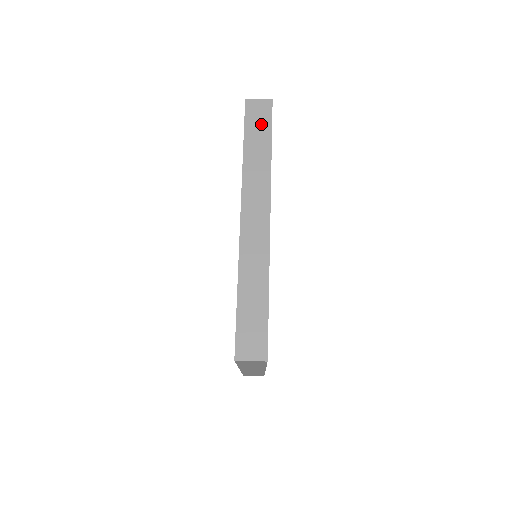
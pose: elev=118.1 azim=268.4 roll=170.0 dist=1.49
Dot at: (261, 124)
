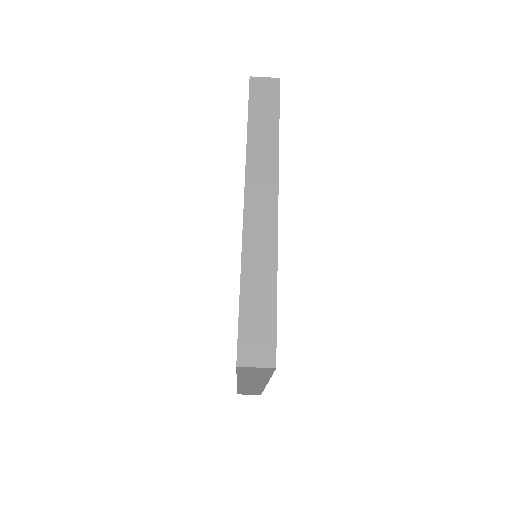
Dot at: (267, 103)
